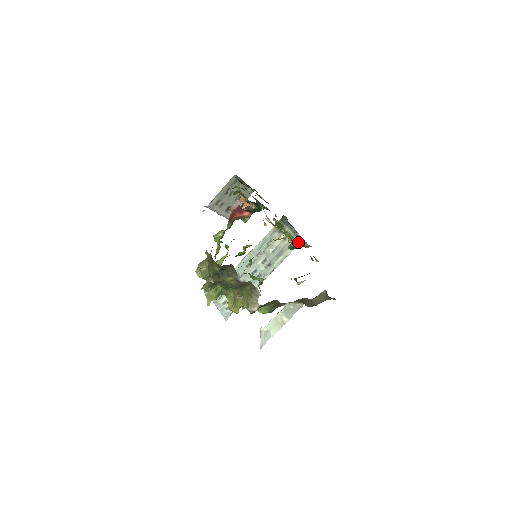
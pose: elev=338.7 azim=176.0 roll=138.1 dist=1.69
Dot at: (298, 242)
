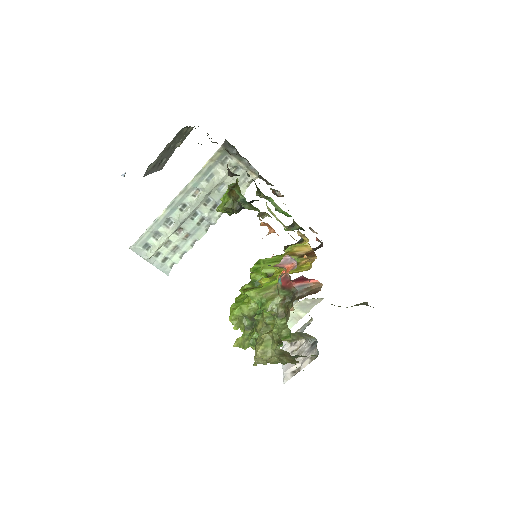
Dot at: (254, 178)
